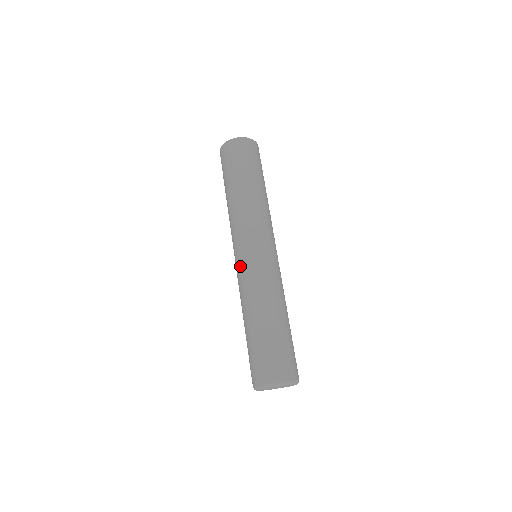
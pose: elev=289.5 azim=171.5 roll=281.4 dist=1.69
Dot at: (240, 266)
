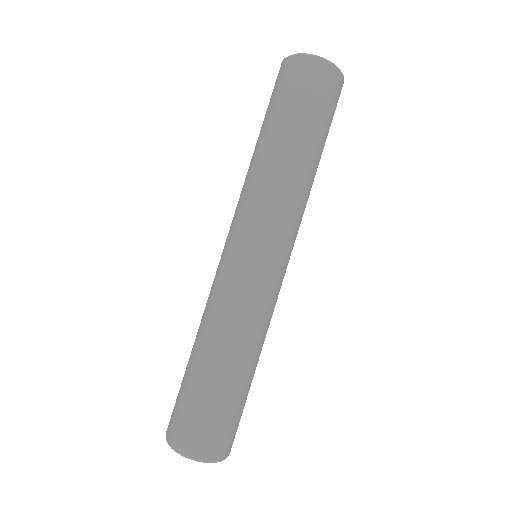
Dot at: (226, 267)
